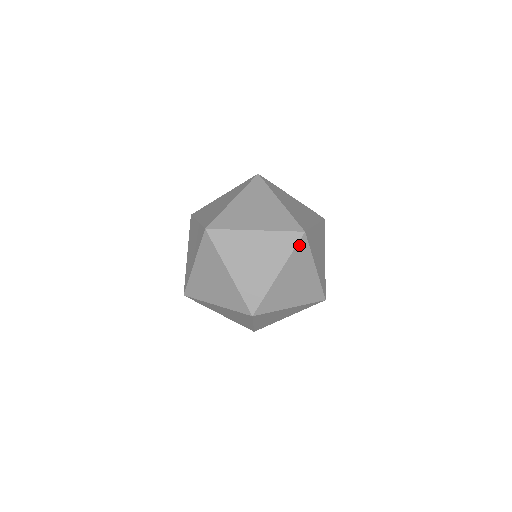
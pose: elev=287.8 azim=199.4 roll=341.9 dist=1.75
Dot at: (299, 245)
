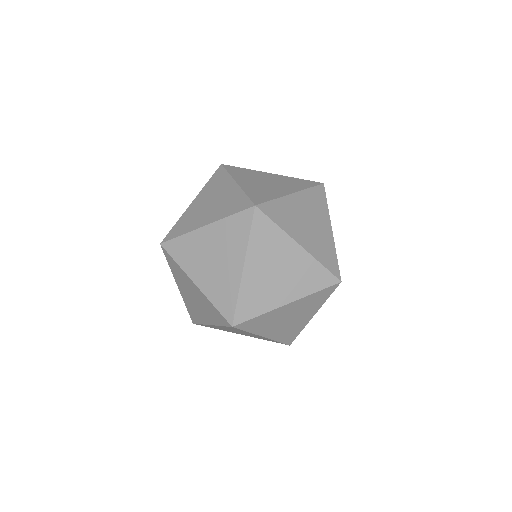
Dot at: (326, 289)
